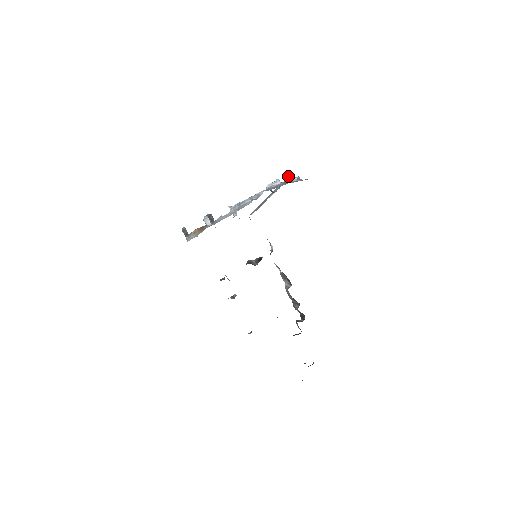
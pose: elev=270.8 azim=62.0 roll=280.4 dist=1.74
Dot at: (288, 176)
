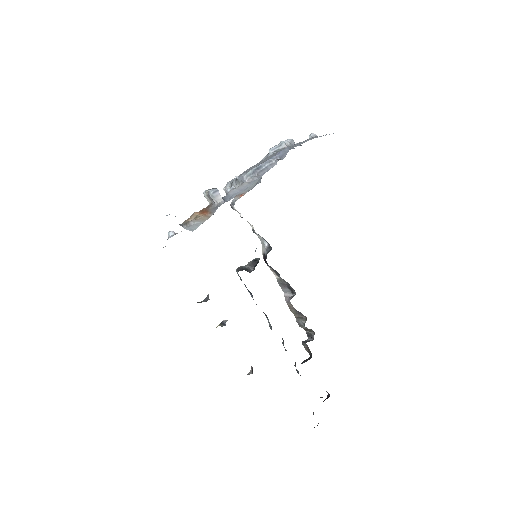
Dot at: occluded
